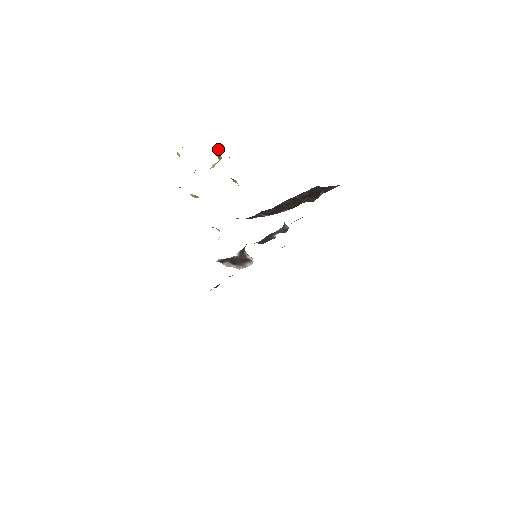
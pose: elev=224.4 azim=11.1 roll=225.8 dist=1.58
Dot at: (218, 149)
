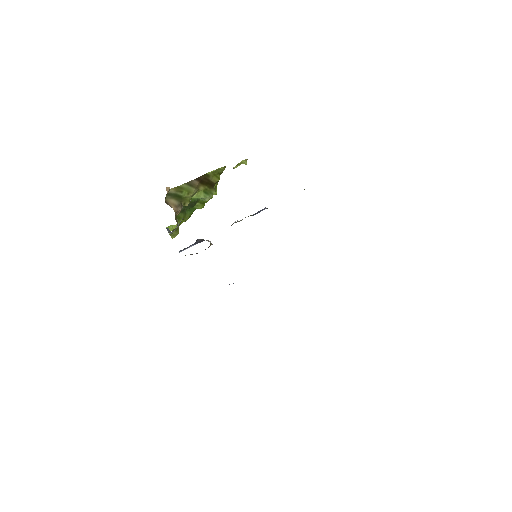
Dot at: occluded
